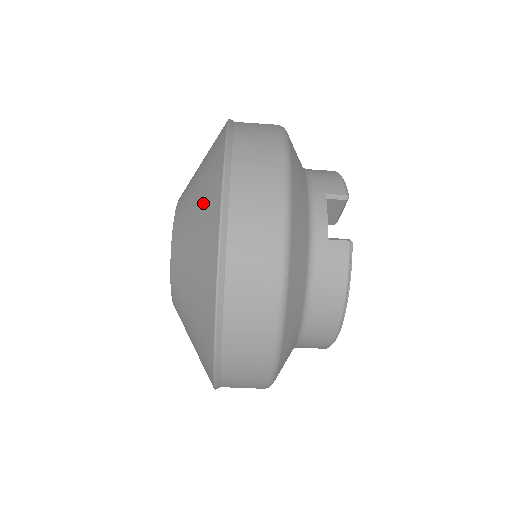
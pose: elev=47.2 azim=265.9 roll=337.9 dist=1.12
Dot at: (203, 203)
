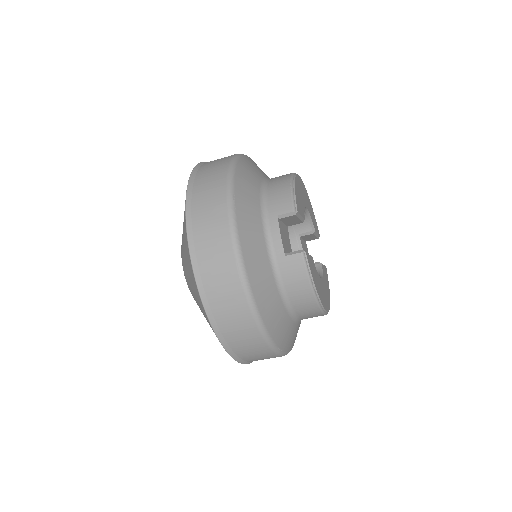
Dot at: (187, 260)
